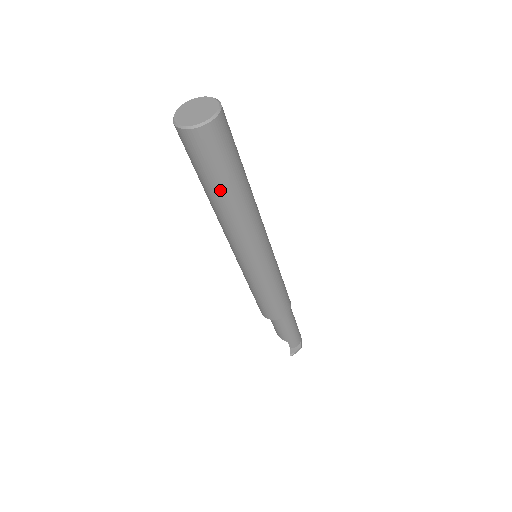
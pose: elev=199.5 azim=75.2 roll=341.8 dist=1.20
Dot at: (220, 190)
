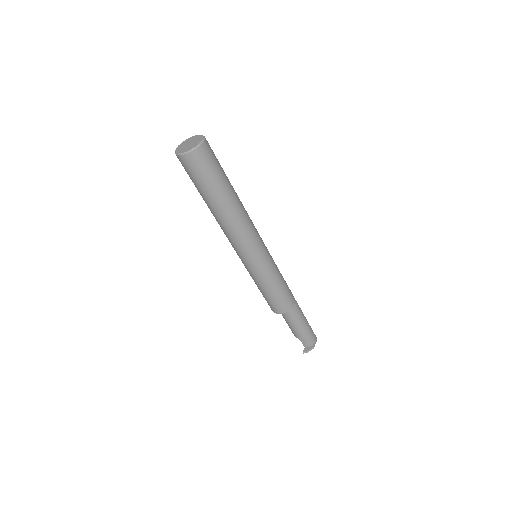
Dot at: (209, 199)
